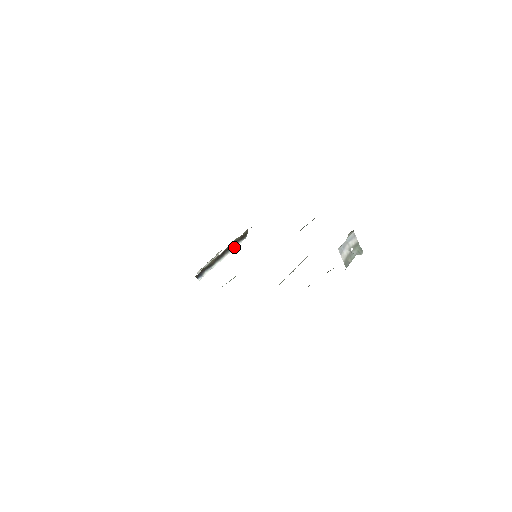
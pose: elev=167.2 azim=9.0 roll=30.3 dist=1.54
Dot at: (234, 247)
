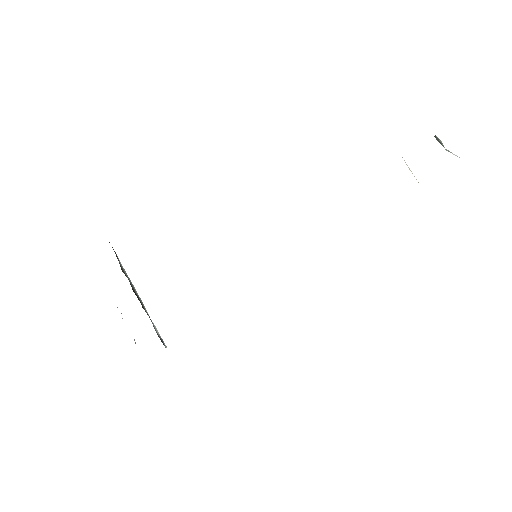
Dot at: (125, 274)
